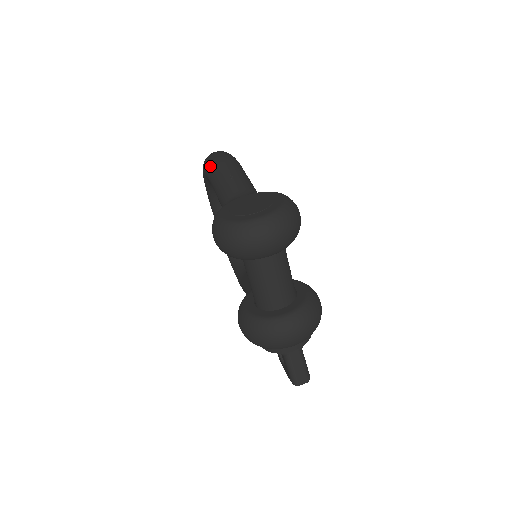
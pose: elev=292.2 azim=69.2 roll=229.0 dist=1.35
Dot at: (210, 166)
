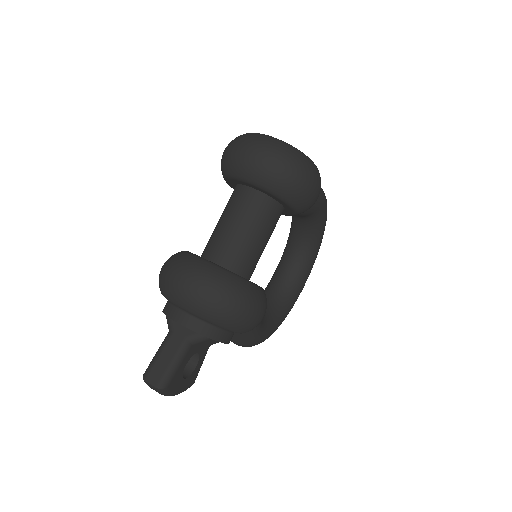
Dot at: occluded
